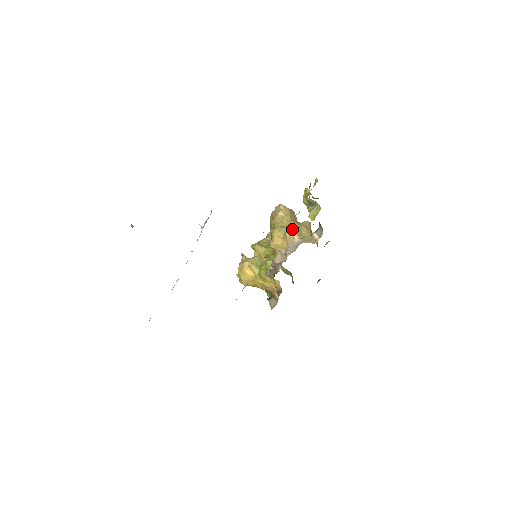
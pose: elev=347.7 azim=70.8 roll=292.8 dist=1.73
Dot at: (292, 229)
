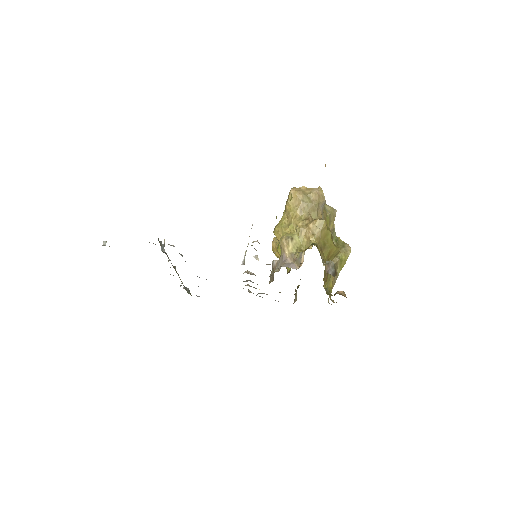
Dot at: (285, 237)
